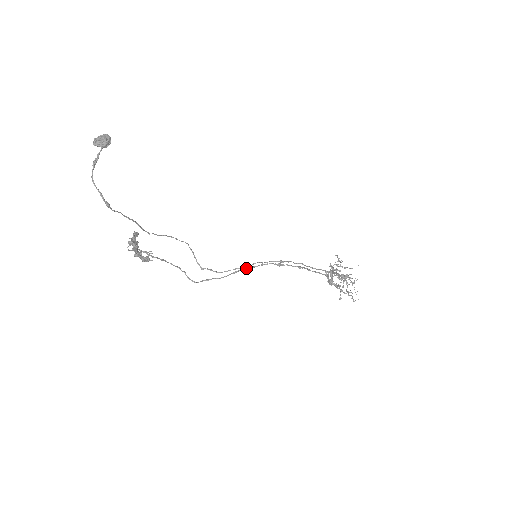
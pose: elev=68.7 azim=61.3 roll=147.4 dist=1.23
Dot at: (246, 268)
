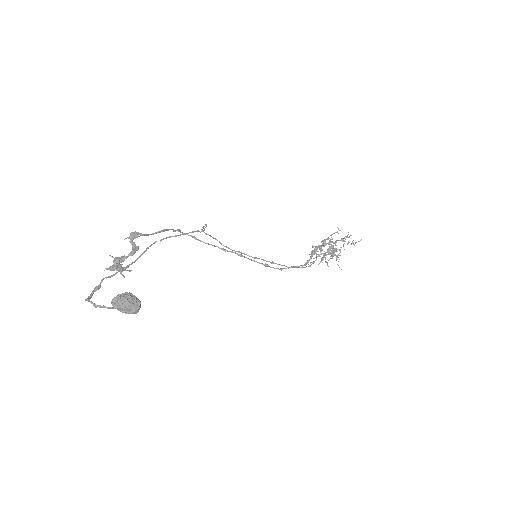
Dot at: (236, 253)
